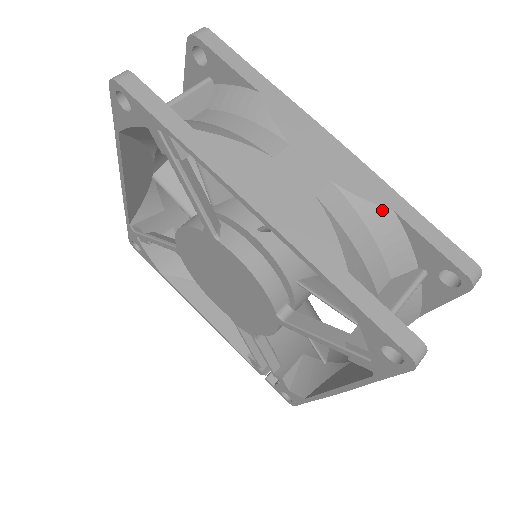
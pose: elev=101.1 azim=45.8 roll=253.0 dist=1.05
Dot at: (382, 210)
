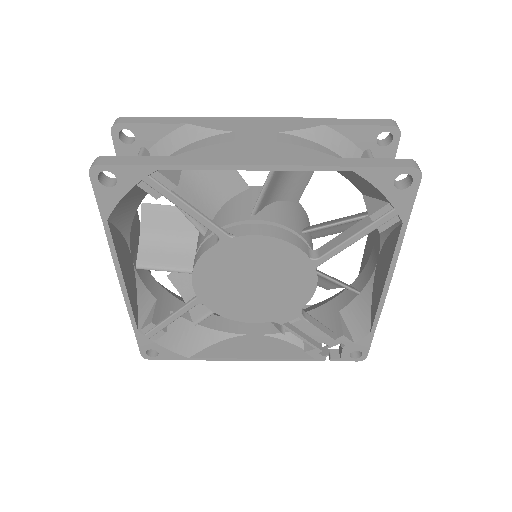
Dot at: (318, 128)
